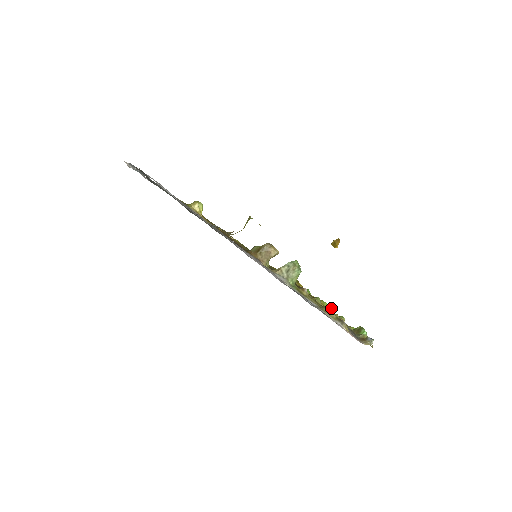
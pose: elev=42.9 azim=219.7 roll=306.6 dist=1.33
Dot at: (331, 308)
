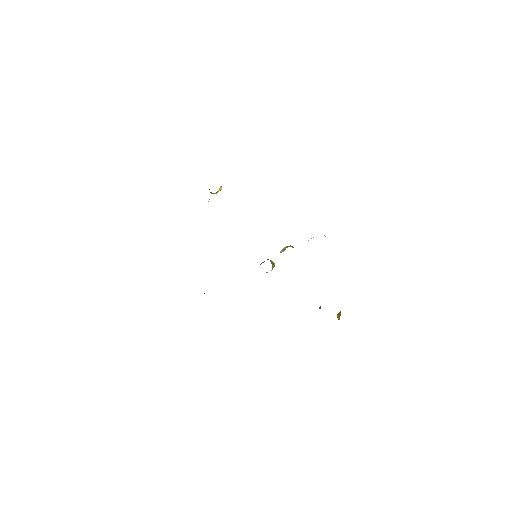
Dot at: occluded
